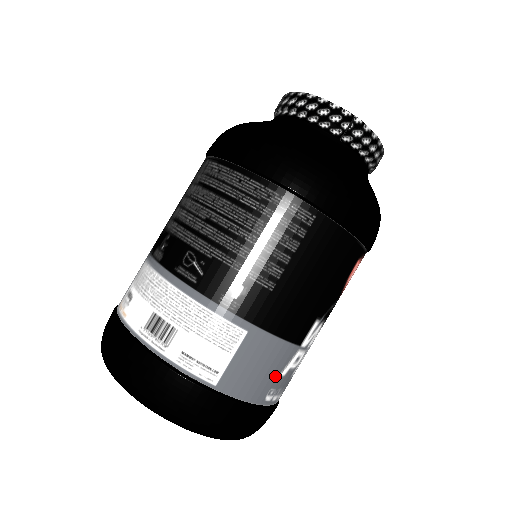
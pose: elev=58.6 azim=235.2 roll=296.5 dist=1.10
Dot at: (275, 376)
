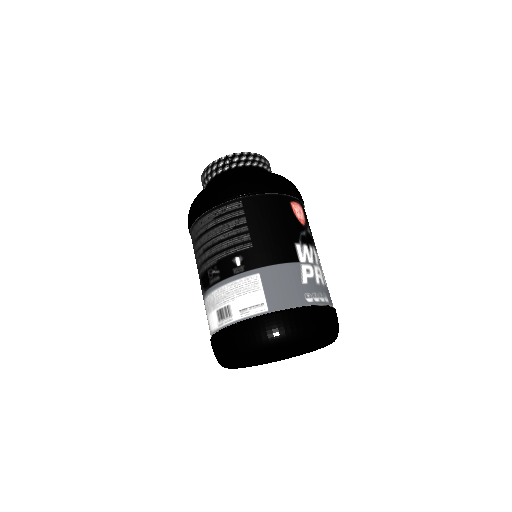
Dot at: (299, 285)
